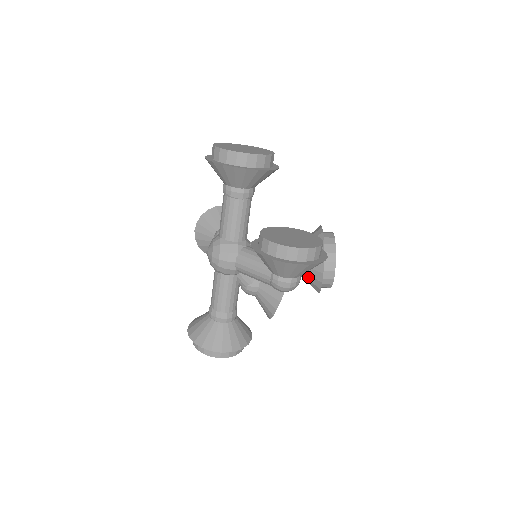
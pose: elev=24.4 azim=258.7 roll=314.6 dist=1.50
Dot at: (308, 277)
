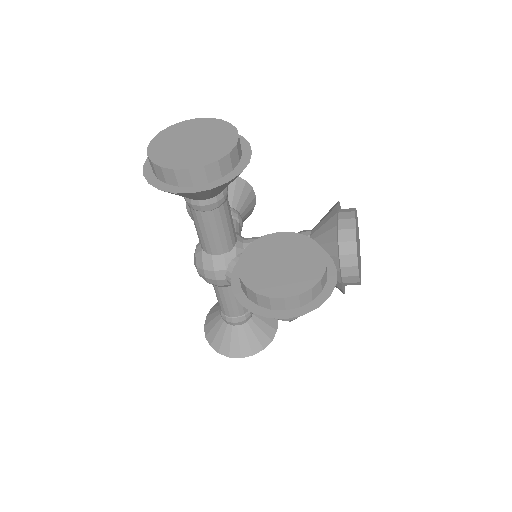
Dot at: occluded
